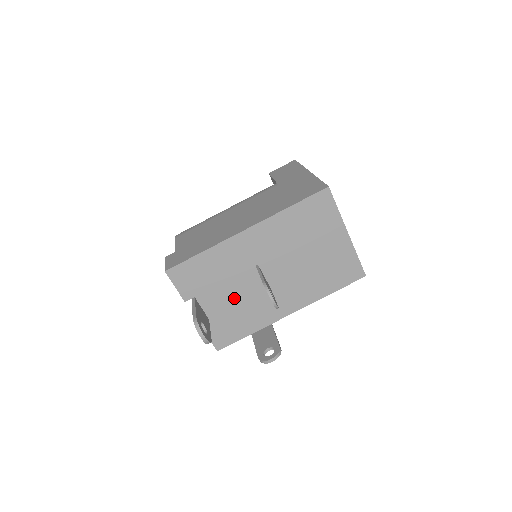
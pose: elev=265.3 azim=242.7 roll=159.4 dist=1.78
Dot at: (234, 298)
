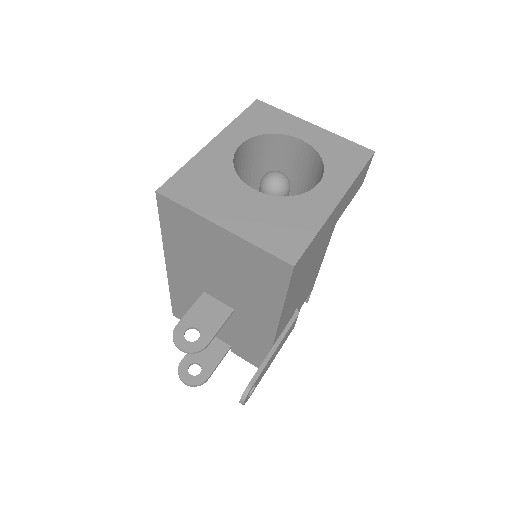
Dot at: (224, 325)
